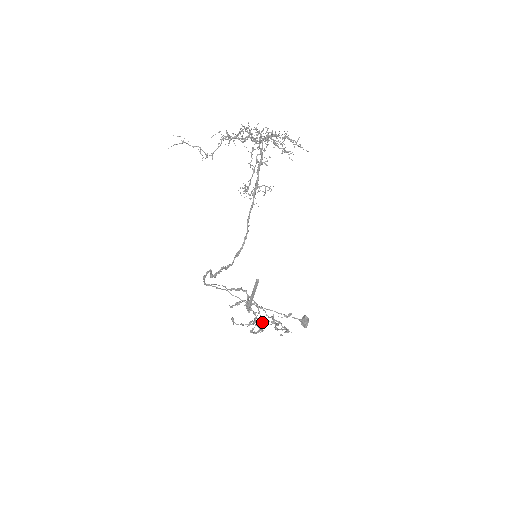
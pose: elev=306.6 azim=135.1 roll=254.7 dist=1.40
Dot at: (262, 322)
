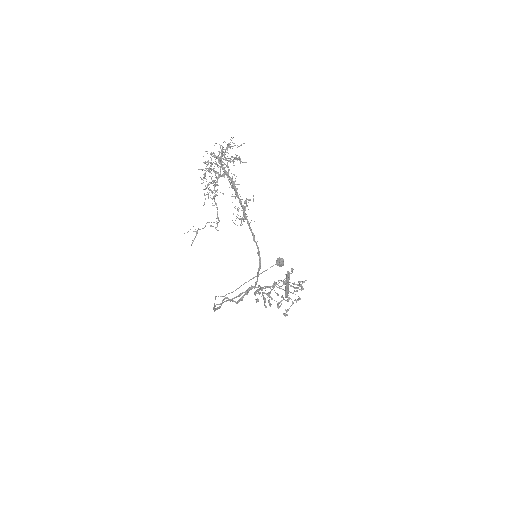
Dot at: (270, 293)
